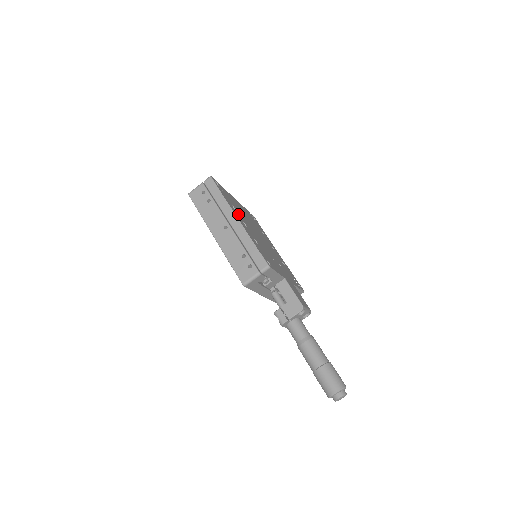
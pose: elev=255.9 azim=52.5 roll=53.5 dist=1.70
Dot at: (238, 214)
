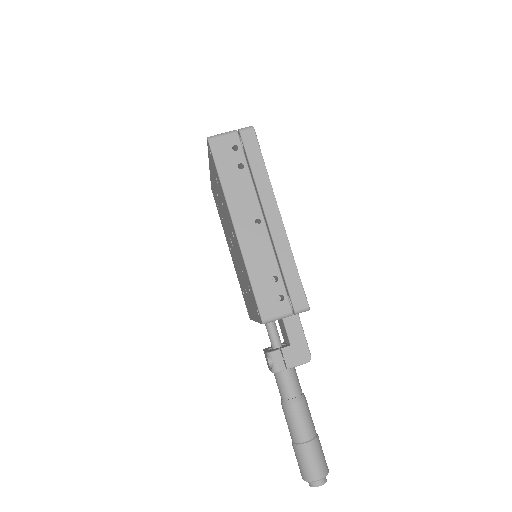
Dot at: occluded
